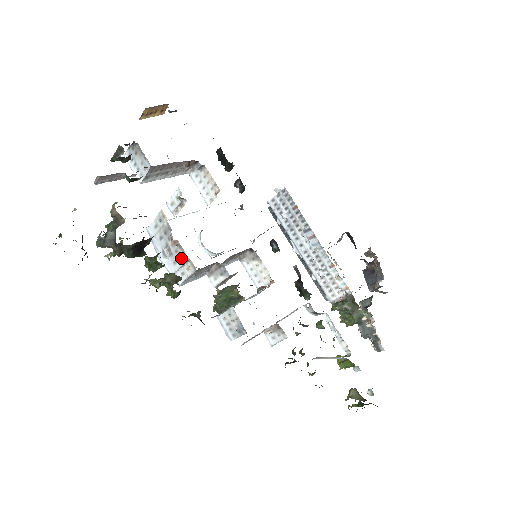
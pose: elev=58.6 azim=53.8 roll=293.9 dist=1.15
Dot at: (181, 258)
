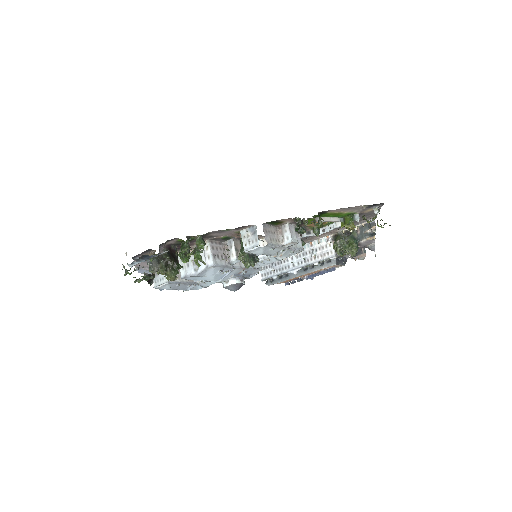
Dot at: (200, 250)
